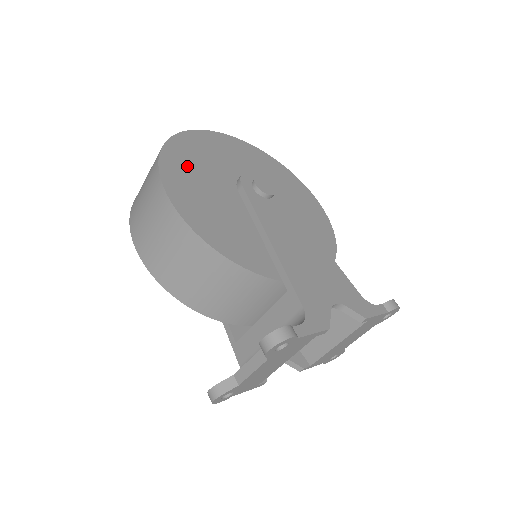
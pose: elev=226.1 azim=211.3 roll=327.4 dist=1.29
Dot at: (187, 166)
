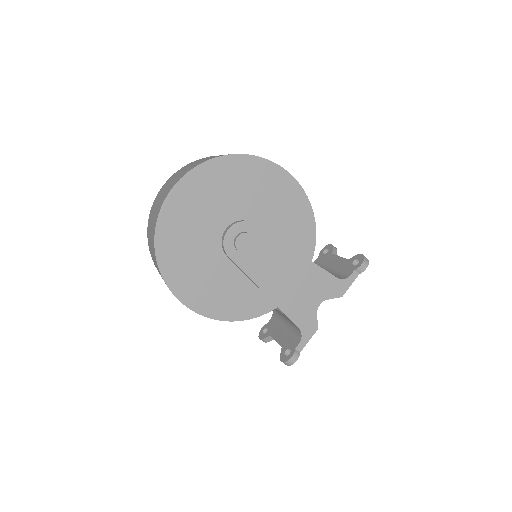
Dot at: (182, 263)
